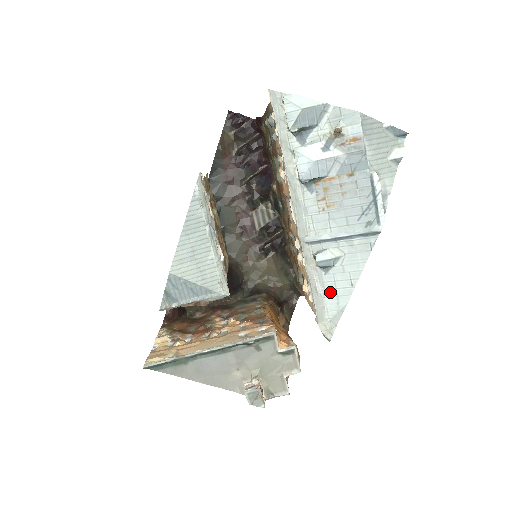
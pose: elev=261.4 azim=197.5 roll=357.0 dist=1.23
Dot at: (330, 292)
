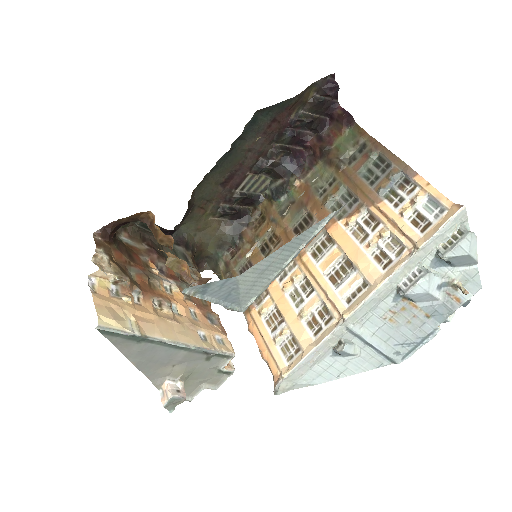
Dot at: (319, 369)
